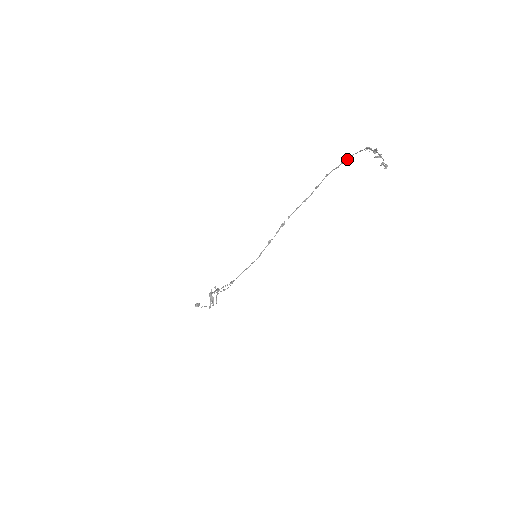
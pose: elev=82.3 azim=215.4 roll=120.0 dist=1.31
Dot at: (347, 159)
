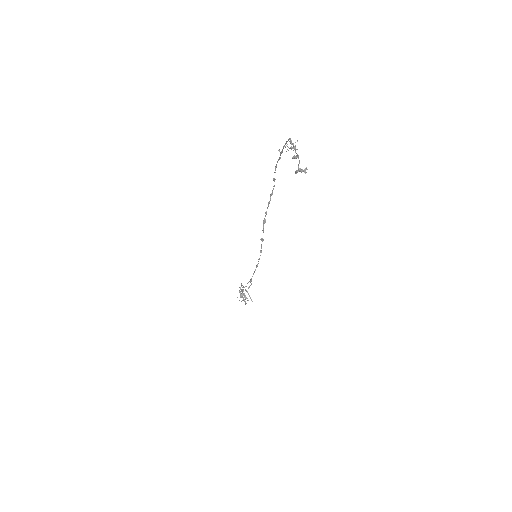
Dot at: (282, 150)
